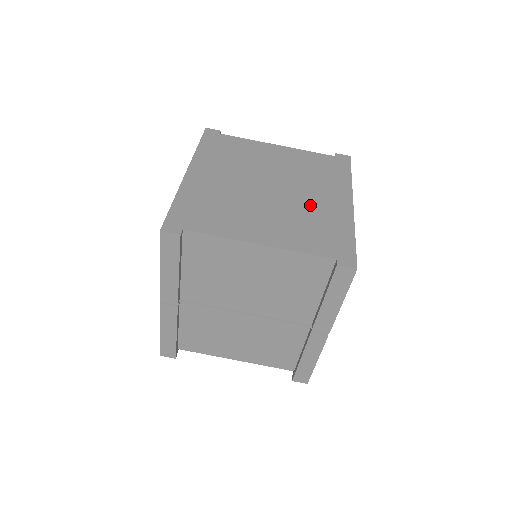
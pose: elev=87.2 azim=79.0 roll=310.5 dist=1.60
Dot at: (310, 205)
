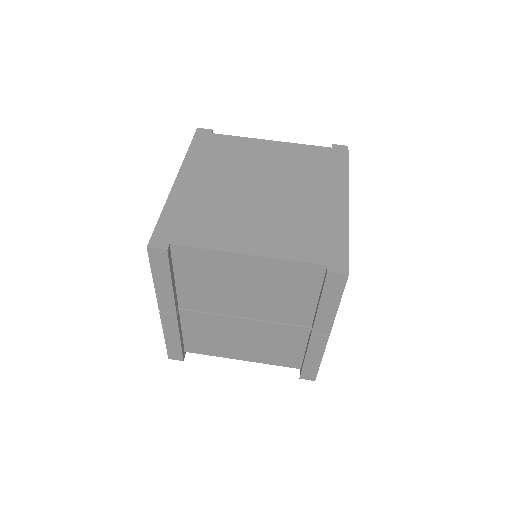
Dot at: (302, 206)
